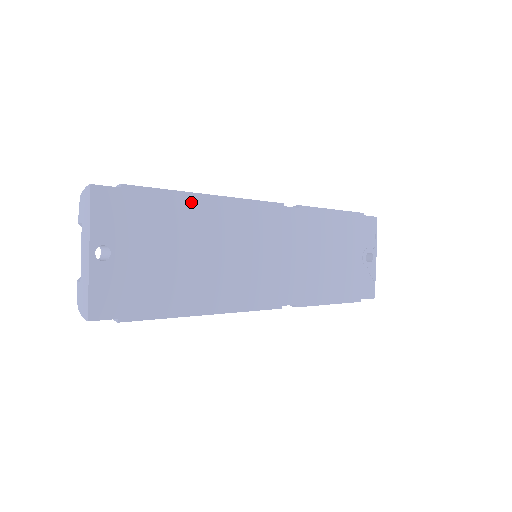
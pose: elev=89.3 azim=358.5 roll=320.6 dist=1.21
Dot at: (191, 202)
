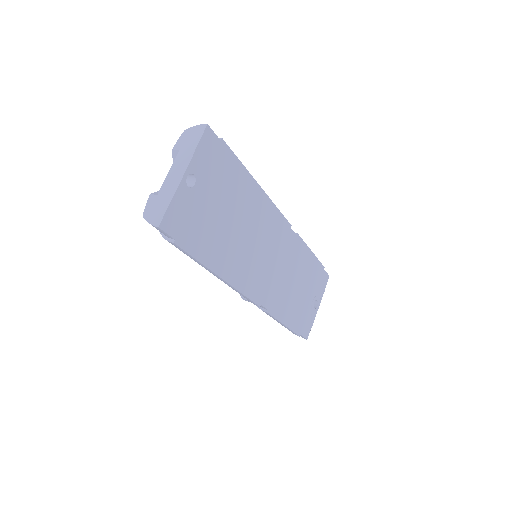
Dot at: (249, 183)
